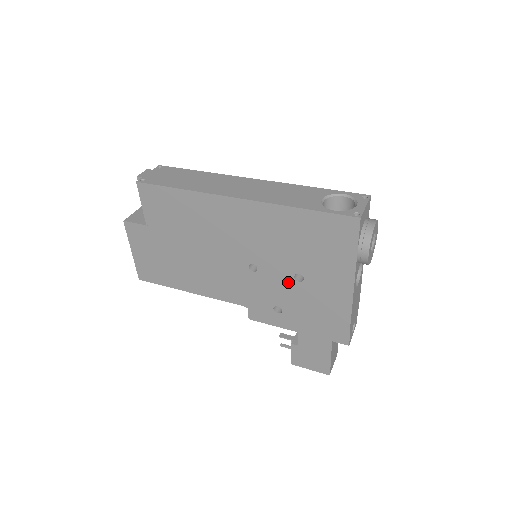
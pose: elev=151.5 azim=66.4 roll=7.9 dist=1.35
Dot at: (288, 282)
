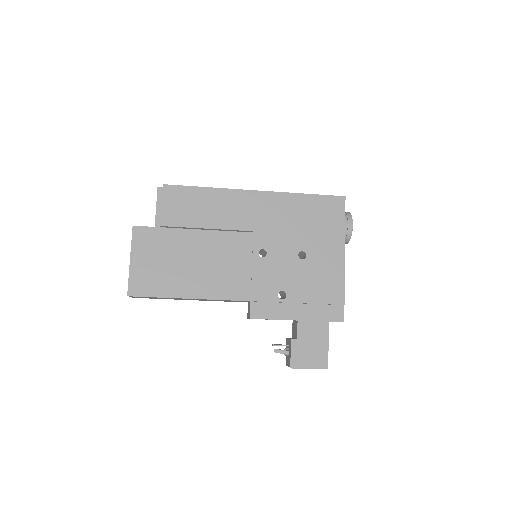
Dot at: (293, 262)
